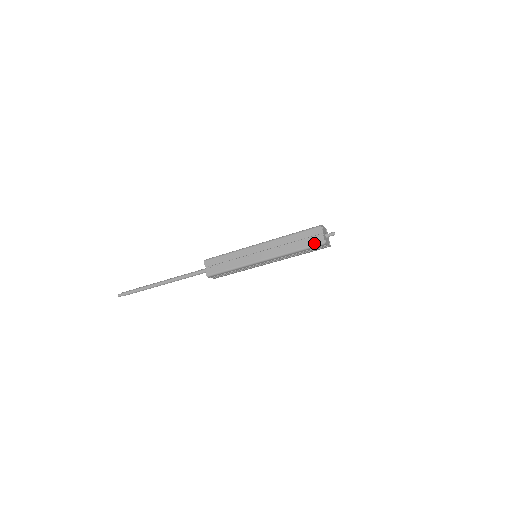
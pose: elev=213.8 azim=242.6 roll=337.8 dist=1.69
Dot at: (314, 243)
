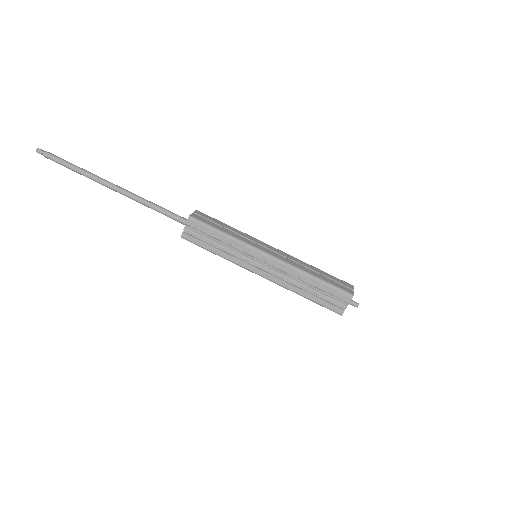
Dot at: (341, 287)
